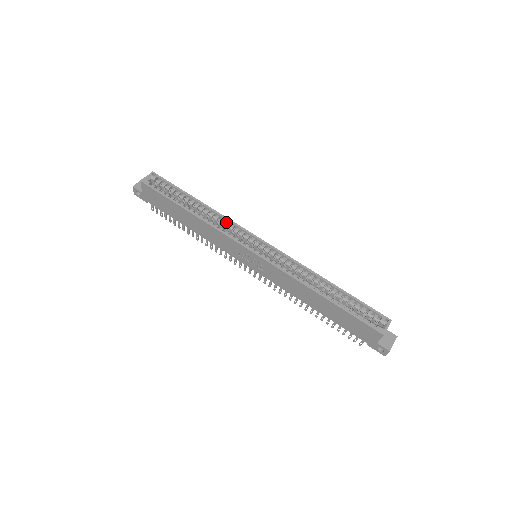
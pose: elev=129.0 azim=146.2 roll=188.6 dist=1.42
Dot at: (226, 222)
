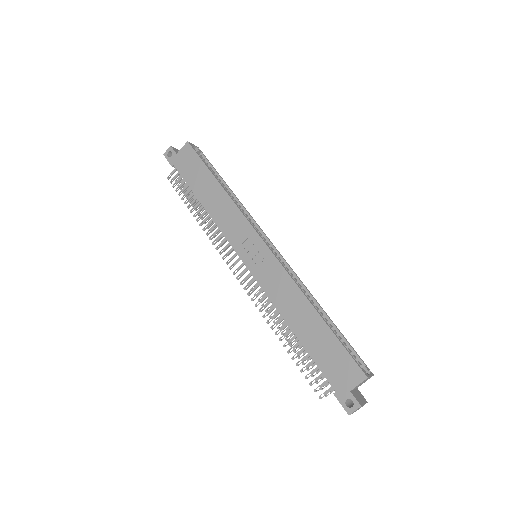
Dot at: (246, 213)
